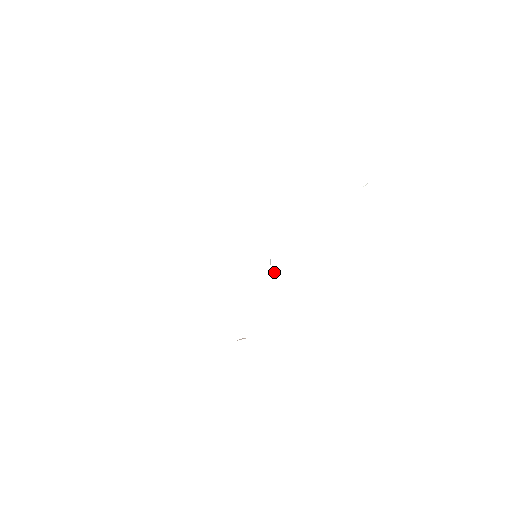
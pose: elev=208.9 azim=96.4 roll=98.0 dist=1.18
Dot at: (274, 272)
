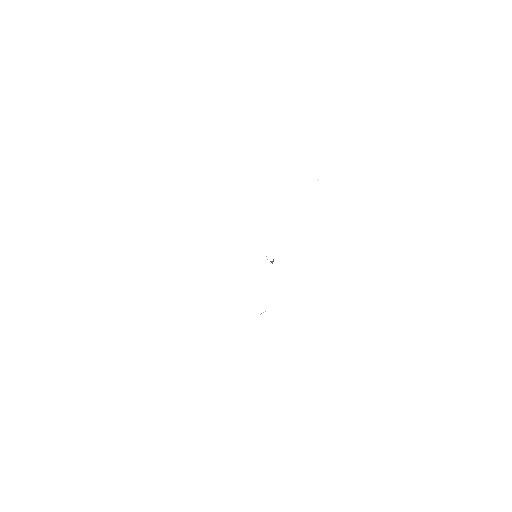
Dot at: occluded
